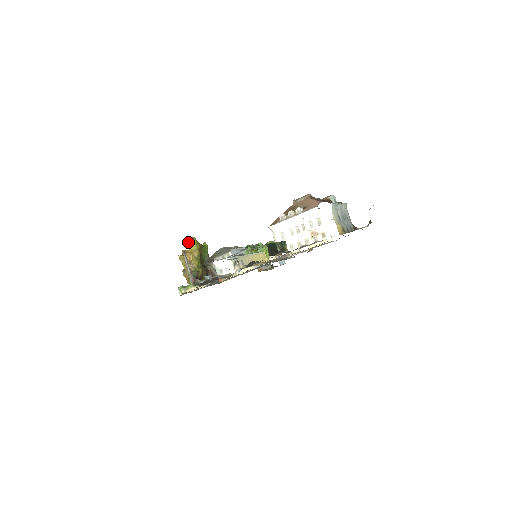
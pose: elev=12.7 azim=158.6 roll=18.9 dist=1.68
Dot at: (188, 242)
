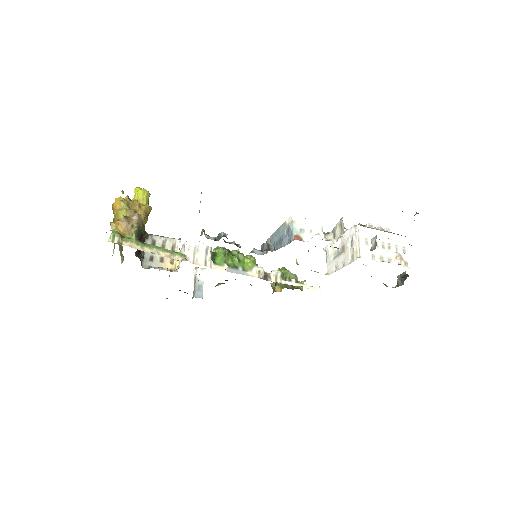
Dot at: (142, 191)
